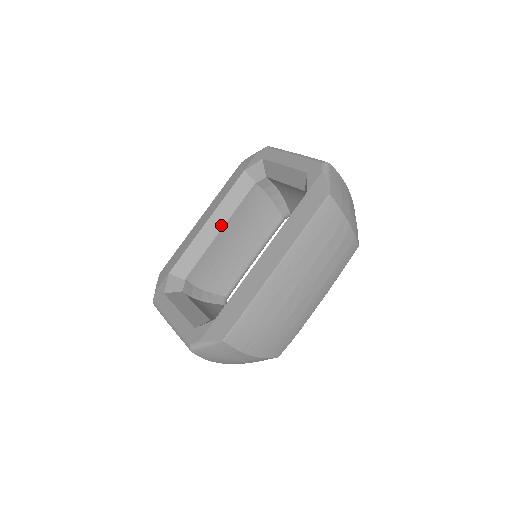
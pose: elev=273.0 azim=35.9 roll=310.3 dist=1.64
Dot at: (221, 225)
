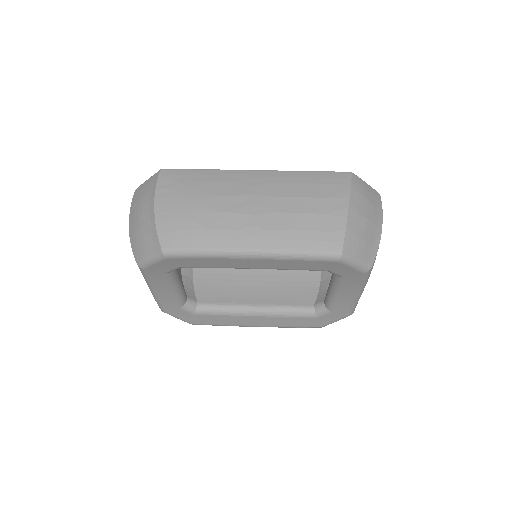
Dot at: occluded
